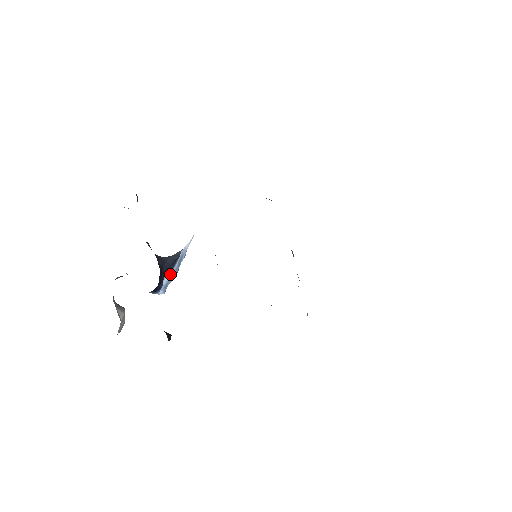
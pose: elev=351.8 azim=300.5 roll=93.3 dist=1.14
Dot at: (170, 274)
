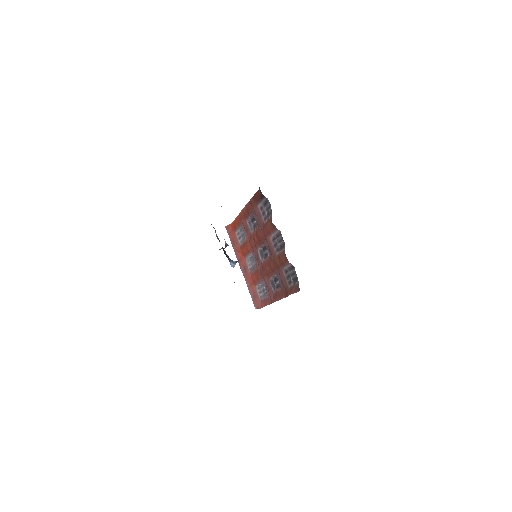
Dot at: occluded
